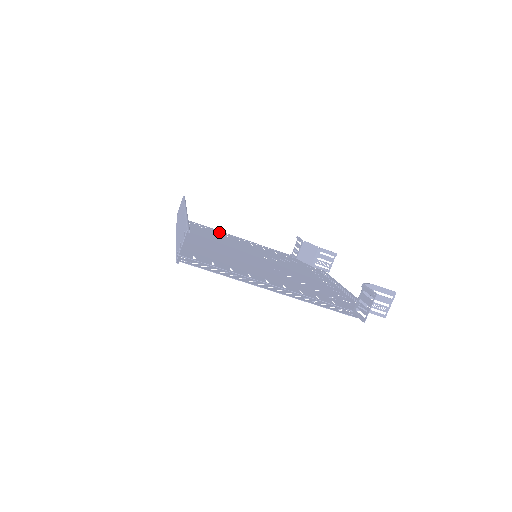
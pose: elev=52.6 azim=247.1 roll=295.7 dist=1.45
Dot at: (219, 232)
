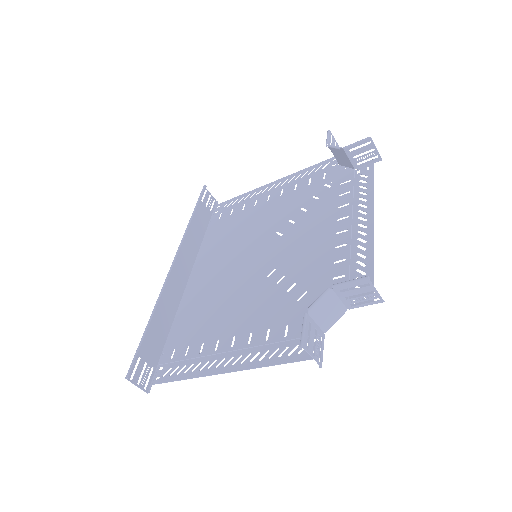
Dot at: (251, 198)
